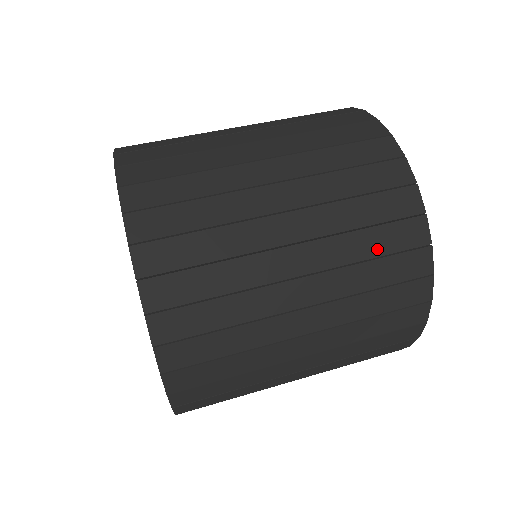
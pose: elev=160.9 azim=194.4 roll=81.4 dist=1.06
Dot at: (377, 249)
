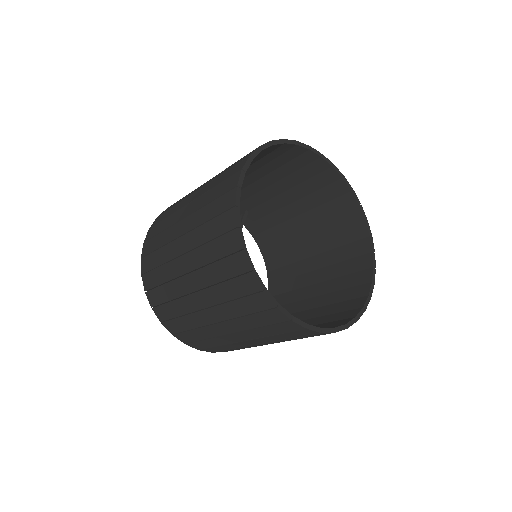
Dot at: (246, 310)
